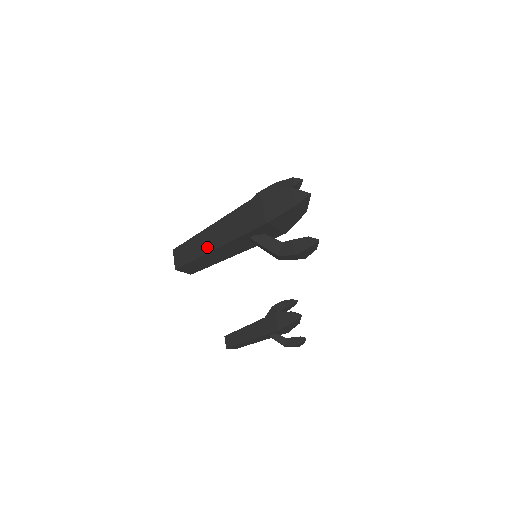
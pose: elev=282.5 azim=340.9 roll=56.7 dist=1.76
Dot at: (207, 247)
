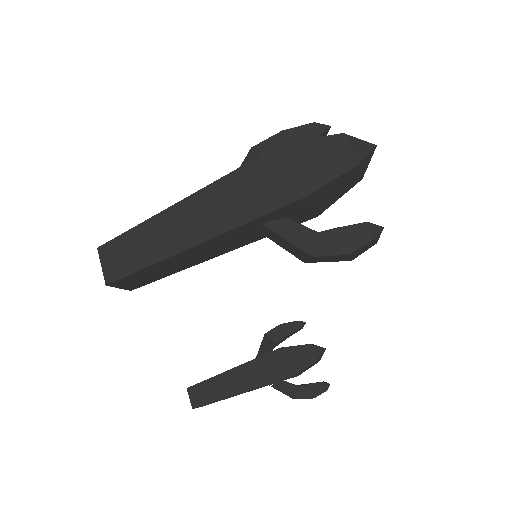
Dot at: (174, 243)
